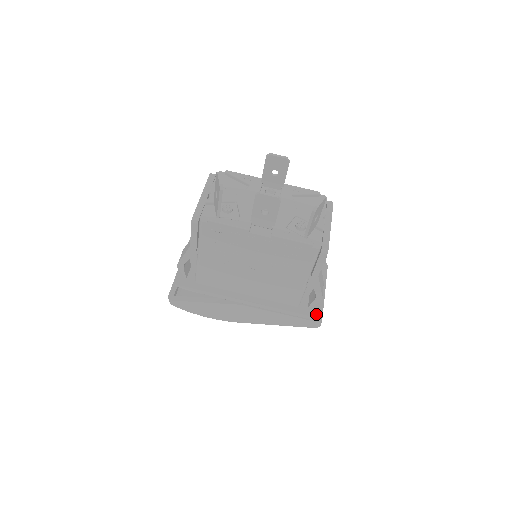
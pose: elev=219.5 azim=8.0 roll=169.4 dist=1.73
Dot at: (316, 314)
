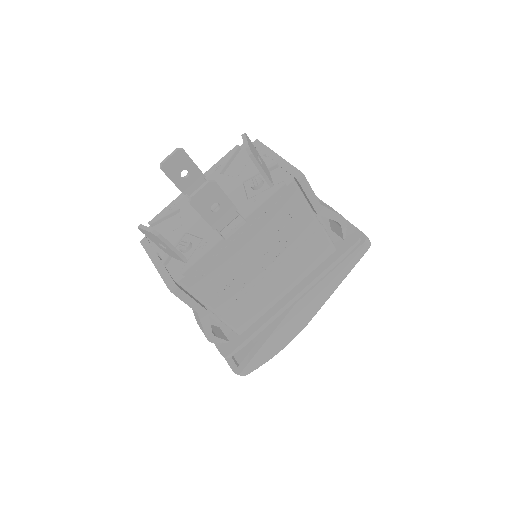
Dot at: (356, 237)
